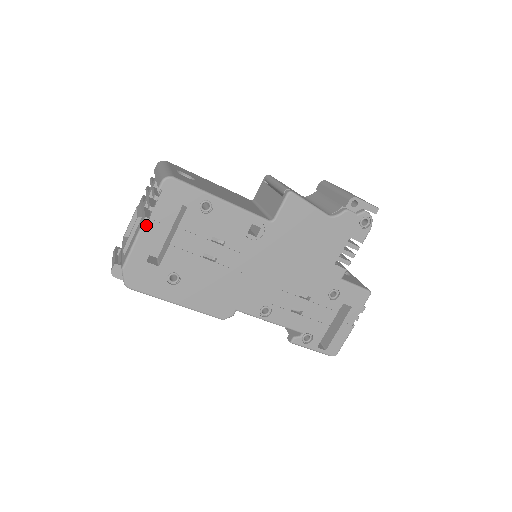
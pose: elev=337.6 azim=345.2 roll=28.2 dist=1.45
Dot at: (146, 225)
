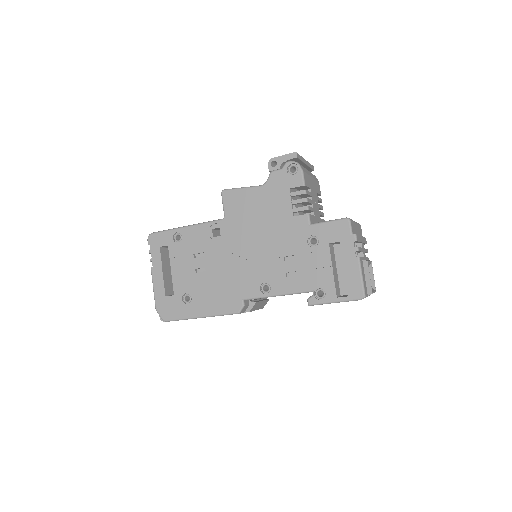
Dot at: (153, 272)
